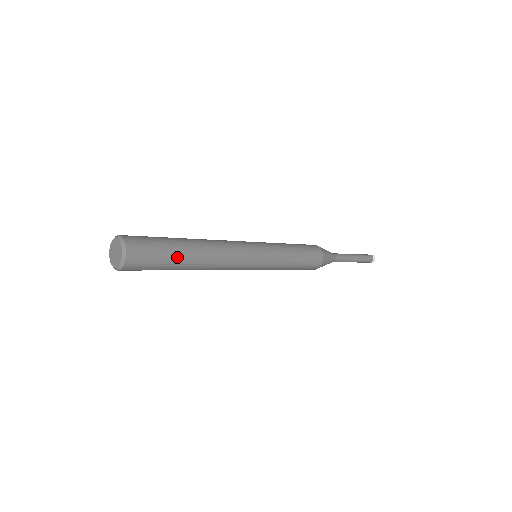
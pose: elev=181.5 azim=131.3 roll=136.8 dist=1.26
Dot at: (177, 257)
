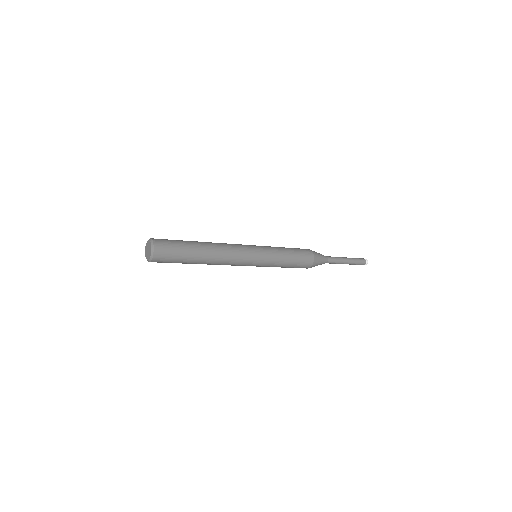
Dot at: (191, 253)
